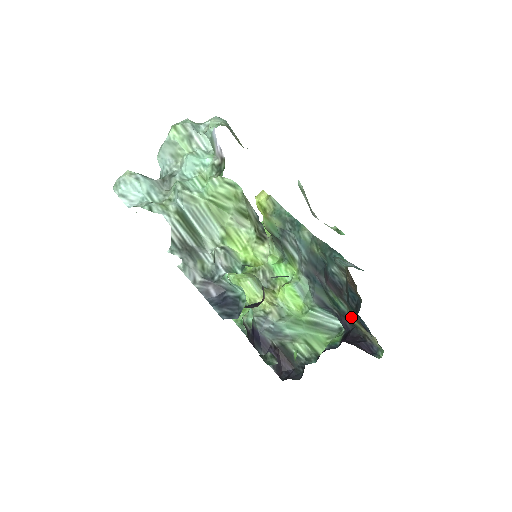
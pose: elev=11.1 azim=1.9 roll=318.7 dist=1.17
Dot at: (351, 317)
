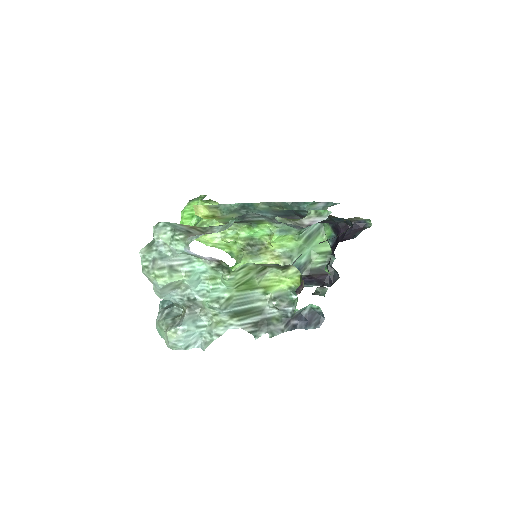
Dot at: occluded
